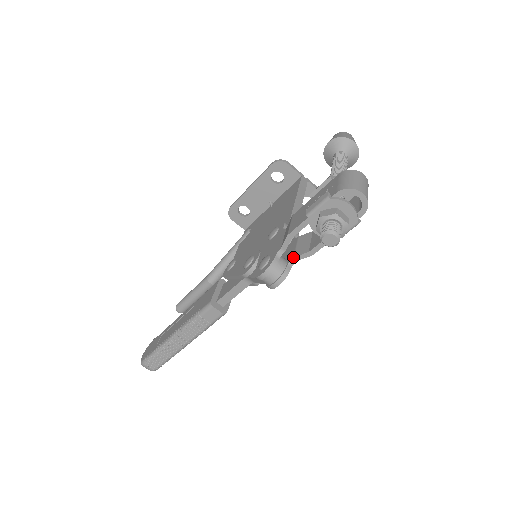
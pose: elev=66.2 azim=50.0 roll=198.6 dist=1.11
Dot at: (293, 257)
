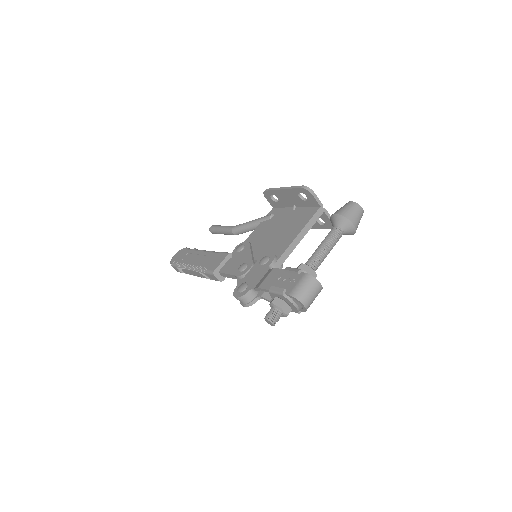
Dot at: (260, 296)
